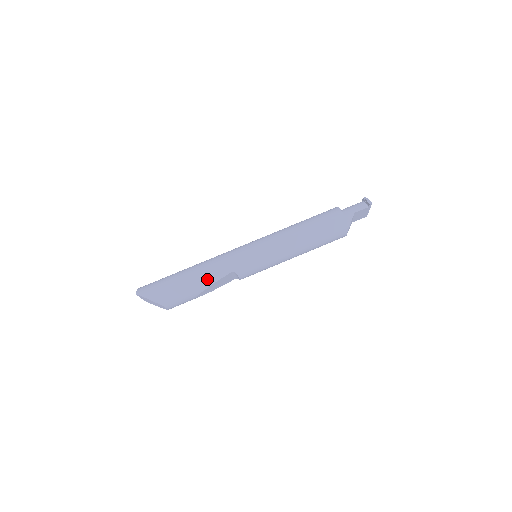
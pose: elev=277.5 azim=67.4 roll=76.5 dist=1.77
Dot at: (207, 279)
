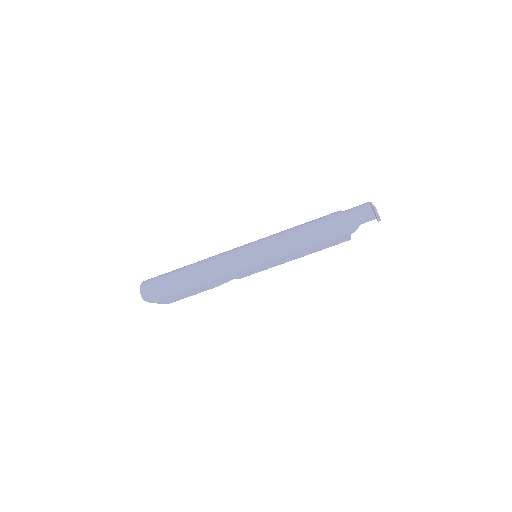
Dot at: (210, 286)
